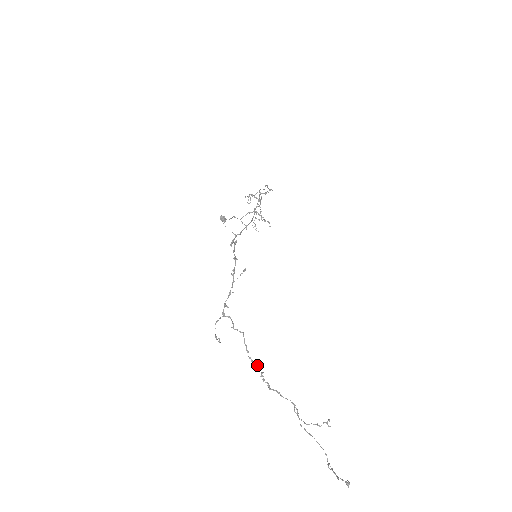
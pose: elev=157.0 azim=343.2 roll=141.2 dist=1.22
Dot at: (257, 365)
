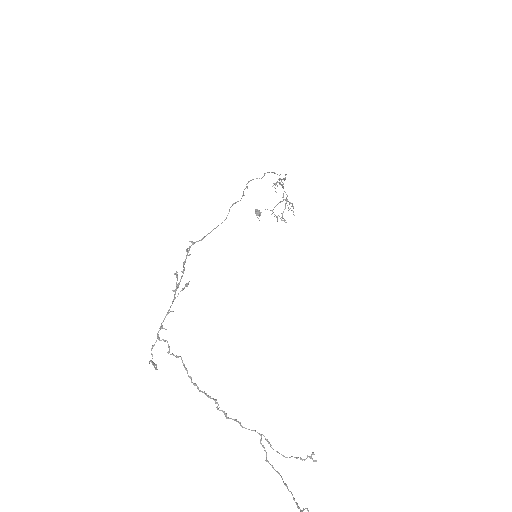
Dot at: (203, 392)
